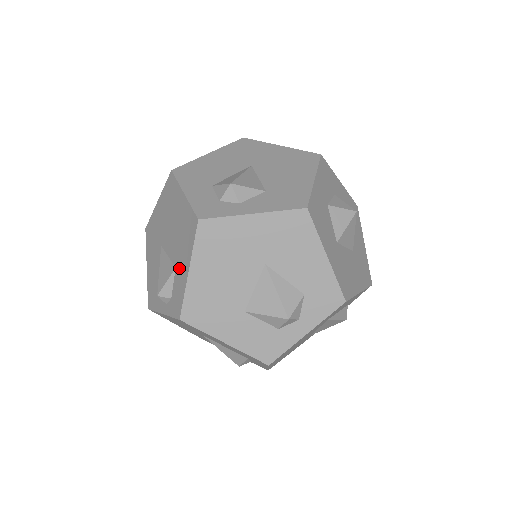
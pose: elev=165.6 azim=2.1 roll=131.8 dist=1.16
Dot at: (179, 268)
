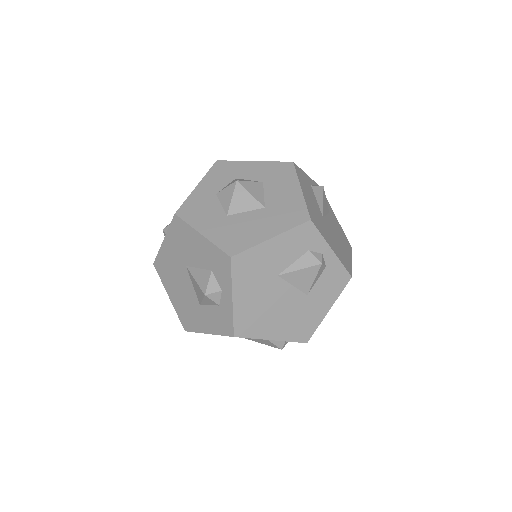
Dot at: occluded
